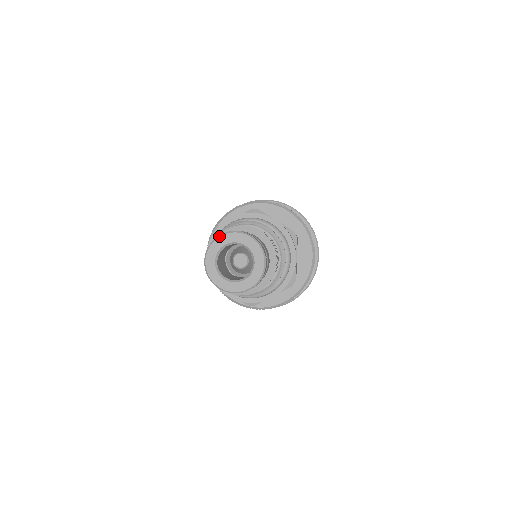
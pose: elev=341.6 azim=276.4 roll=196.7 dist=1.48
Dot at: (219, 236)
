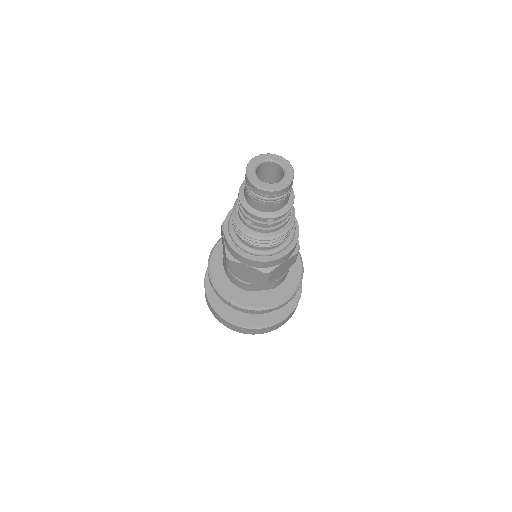
Dot at: (254, 157)
